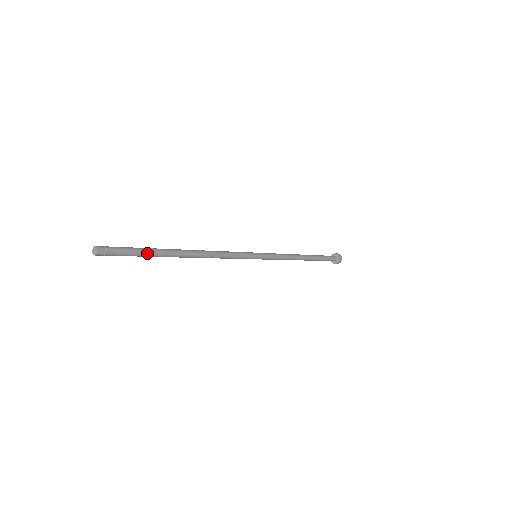
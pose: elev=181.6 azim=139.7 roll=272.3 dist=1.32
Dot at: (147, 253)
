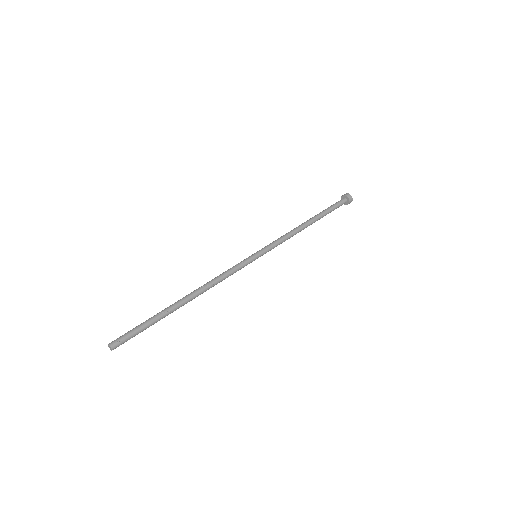
Dot at: (152, 322)
